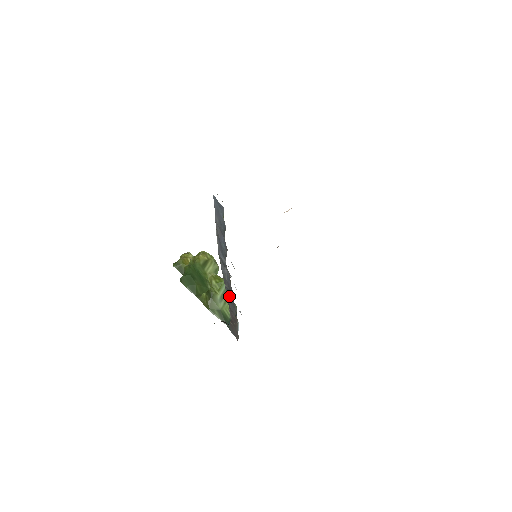
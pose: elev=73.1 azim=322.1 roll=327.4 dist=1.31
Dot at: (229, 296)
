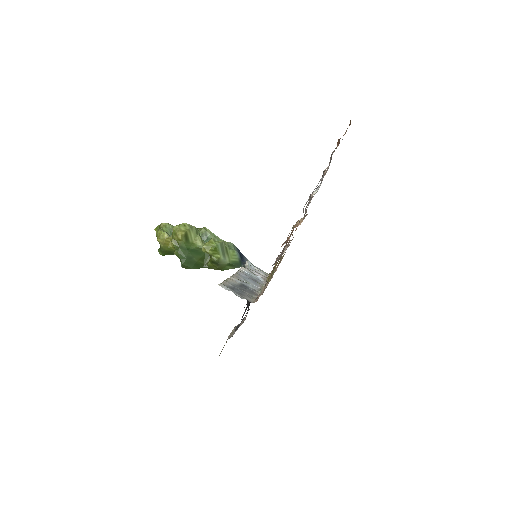
Dot at: occluded
